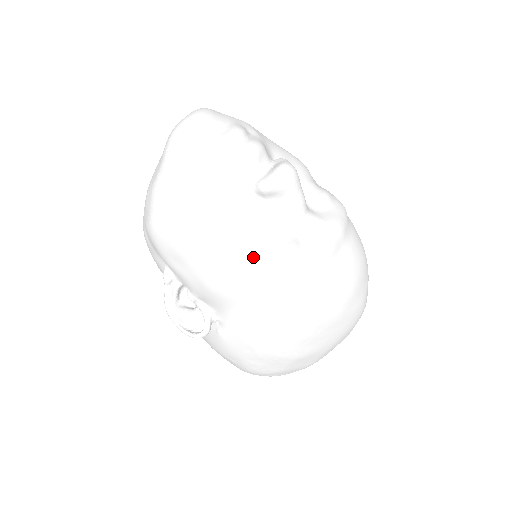
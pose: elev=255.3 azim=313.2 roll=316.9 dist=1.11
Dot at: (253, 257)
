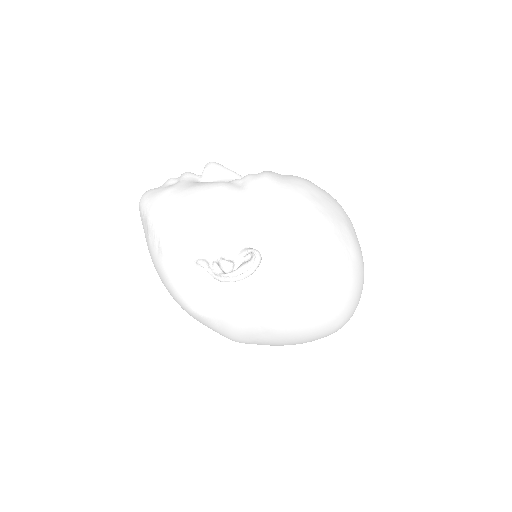
Dot at: (232, 185)
